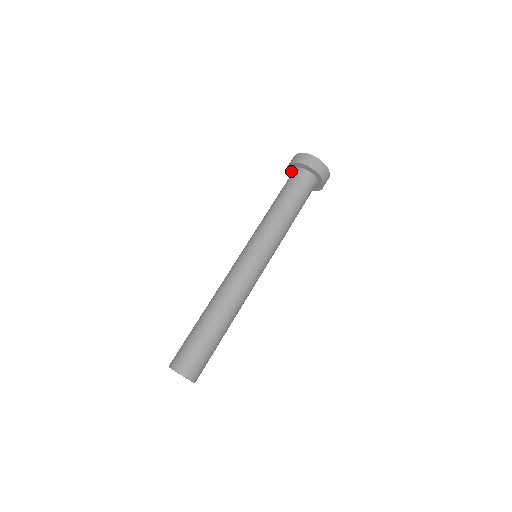
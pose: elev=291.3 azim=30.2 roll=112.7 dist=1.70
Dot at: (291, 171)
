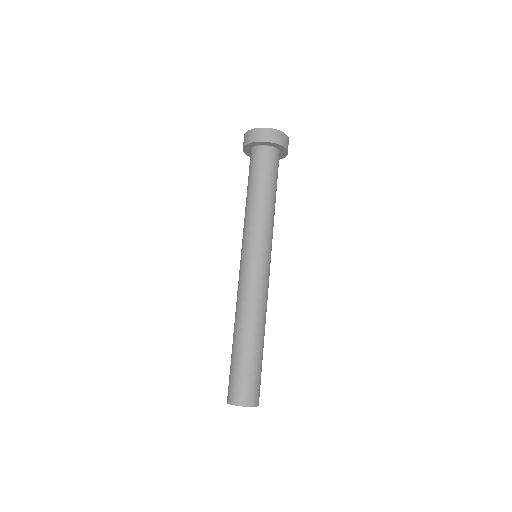
Dot at: (250, 154)
